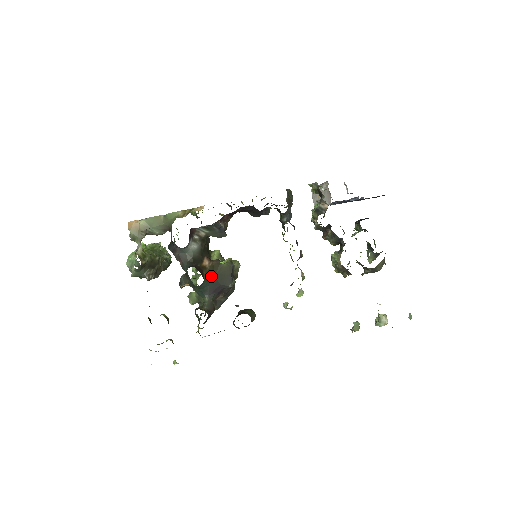
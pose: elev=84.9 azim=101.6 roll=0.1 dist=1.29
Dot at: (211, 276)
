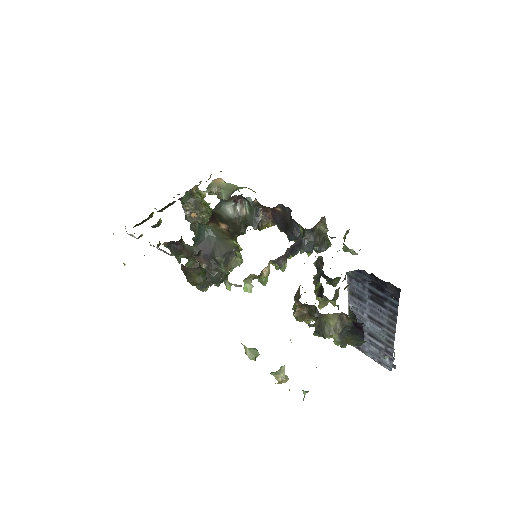
Dot at: (215, 234)
